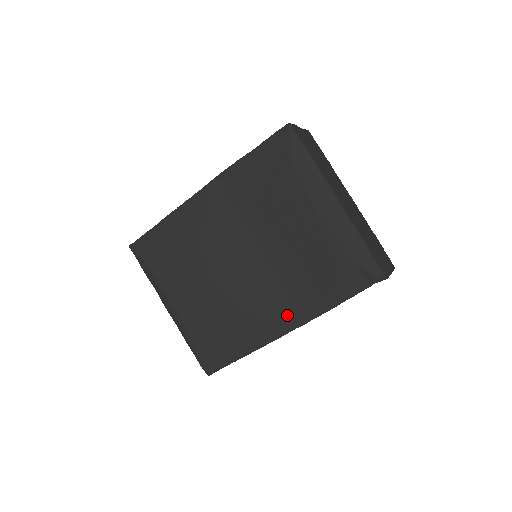
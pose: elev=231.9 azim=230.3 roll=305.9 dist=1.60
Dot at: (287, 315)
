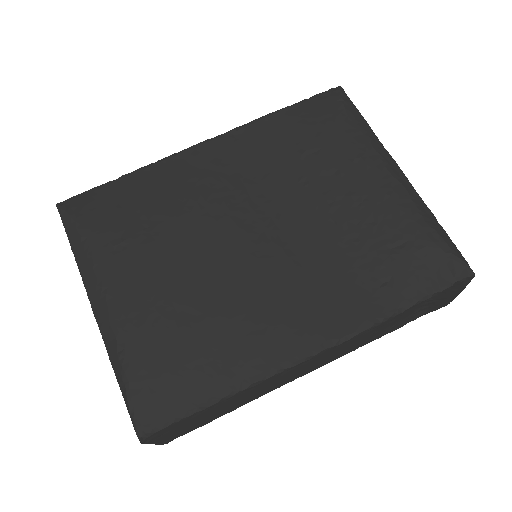
Dot at: (315, 324)
